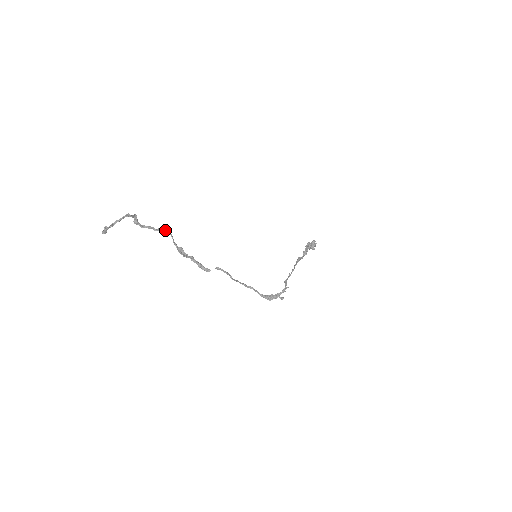
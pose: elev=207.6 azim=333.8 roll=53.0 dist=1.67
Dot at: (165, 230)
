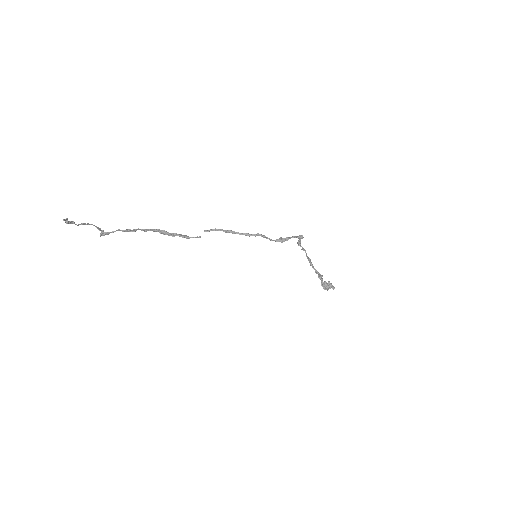
Dot at: (136, 230)
